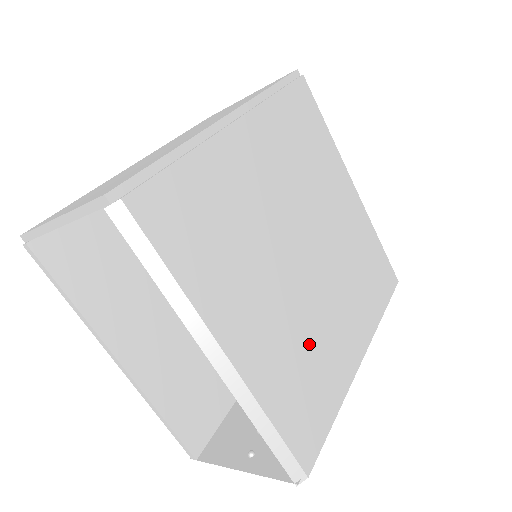
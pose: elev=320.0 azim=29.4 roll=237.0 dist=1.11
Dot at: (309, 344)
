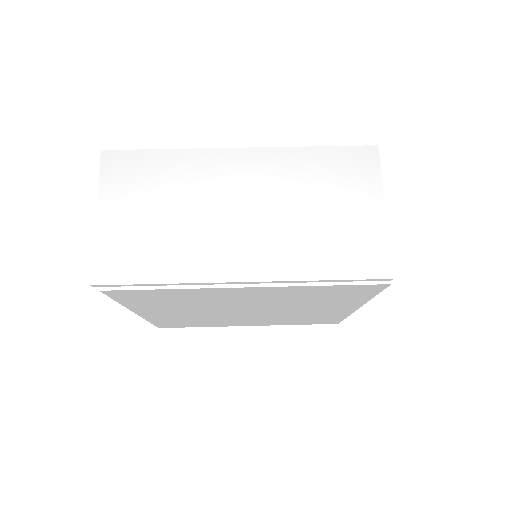
Dot at: (207, 320)
